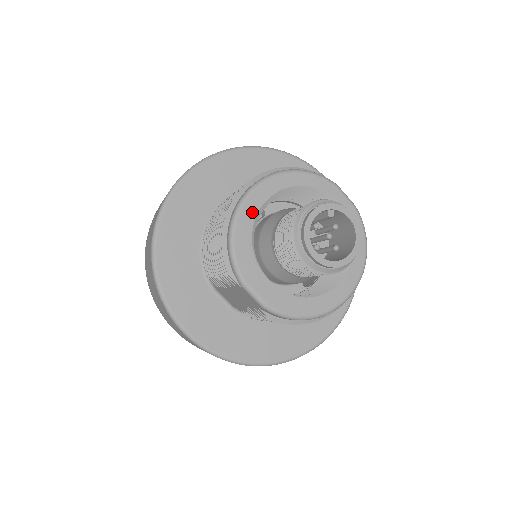
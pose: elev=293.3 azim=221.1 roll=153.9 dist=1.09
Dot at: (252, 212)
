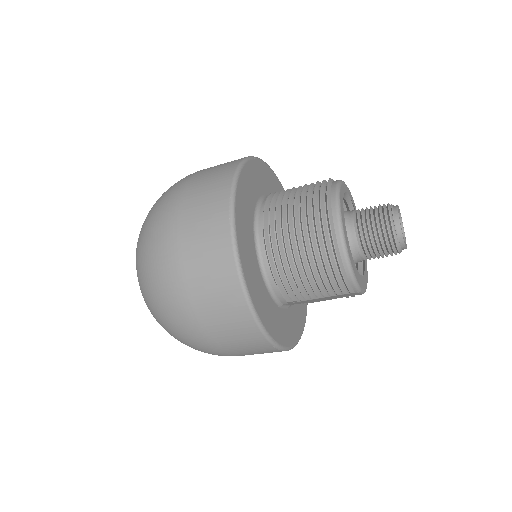
Dot at: (348, 242)
